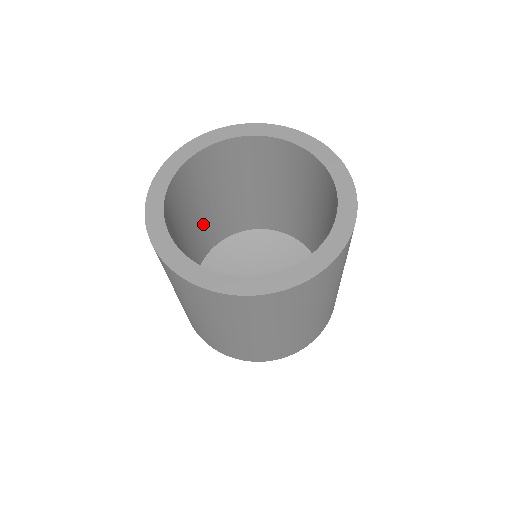
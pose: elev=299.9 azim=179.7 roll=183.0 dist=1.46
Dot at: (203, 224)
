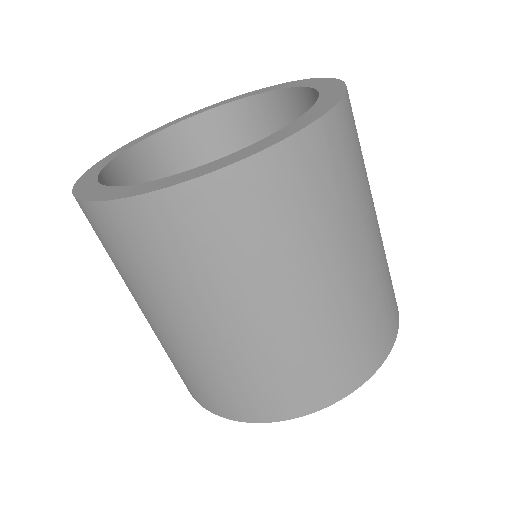
Dot at: occluded
